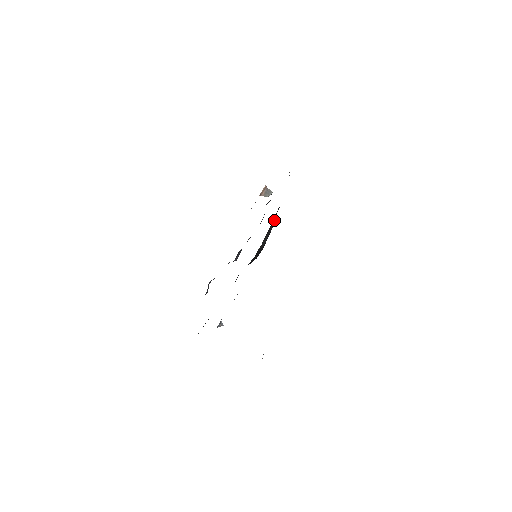
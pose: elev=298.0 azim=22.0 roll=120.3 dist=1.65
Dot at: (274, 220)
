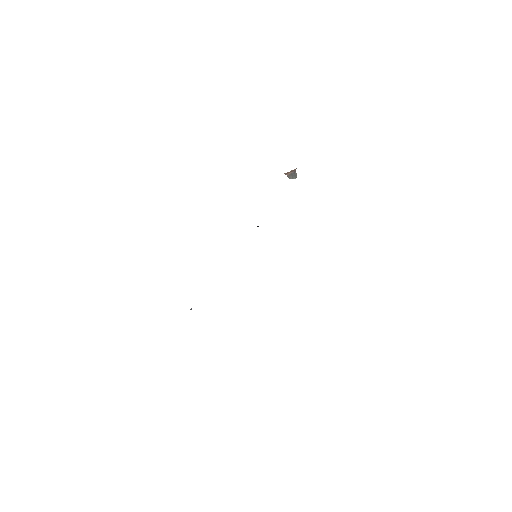
Dot at: occluded
